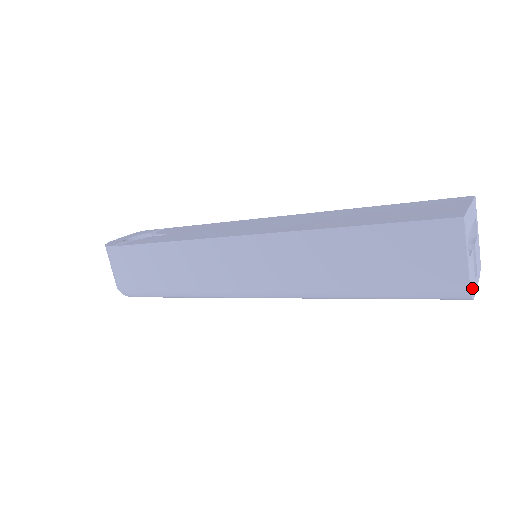
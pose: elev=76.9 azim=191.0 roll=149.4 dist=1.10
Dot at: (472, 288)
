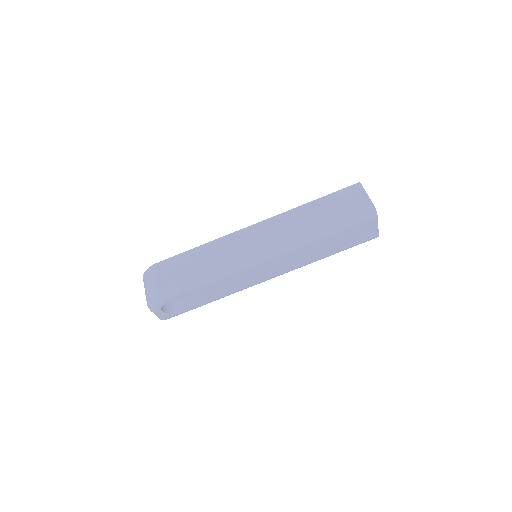
Dot at: occluded
